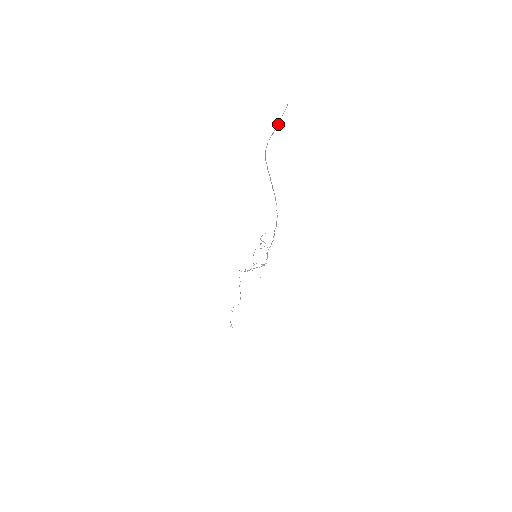
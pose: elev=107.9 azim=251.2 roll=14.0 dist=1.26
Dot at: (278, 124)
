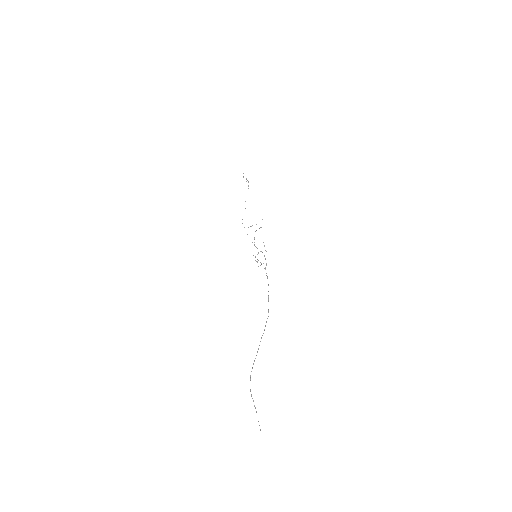
Dot at: occluded
